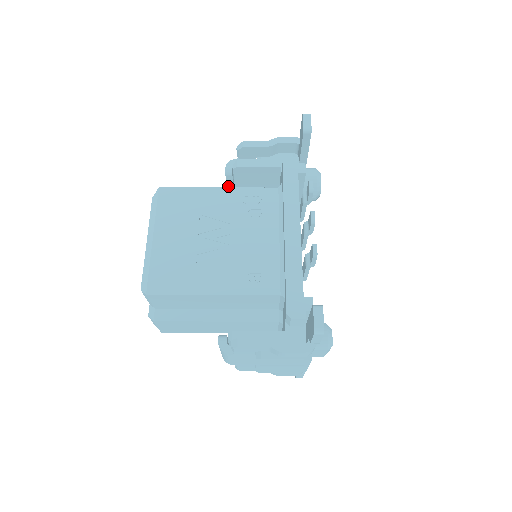
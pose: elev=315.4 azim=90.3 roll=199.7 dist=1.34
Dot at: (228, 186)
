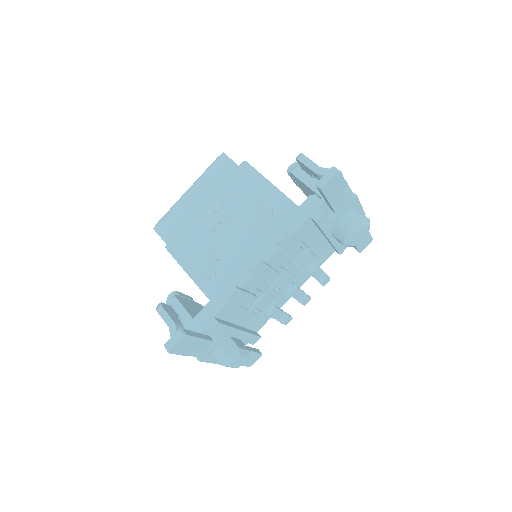
Dot at: (294, 181)
